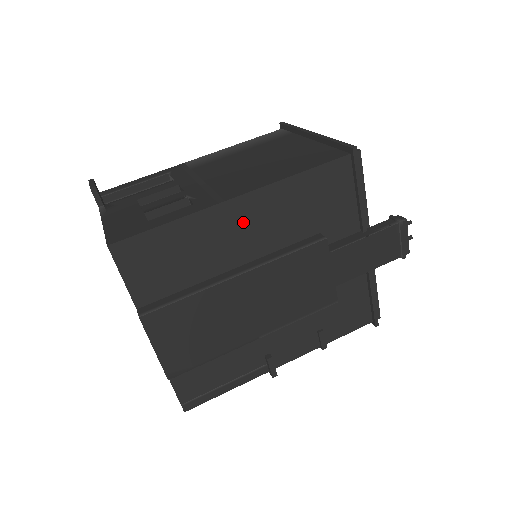
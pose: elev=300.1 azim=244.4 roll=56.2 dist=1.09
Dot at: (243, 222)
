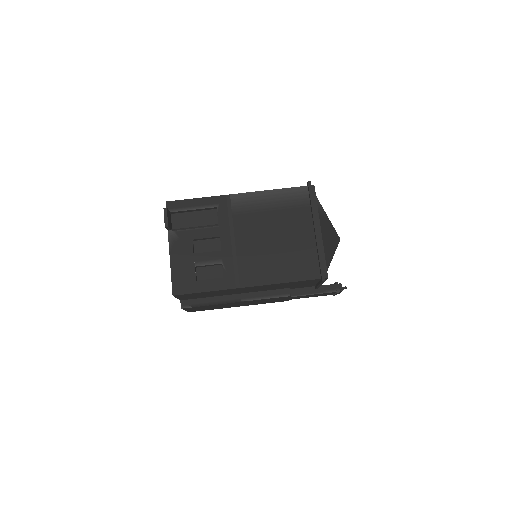
Dot at: (247, 289)
